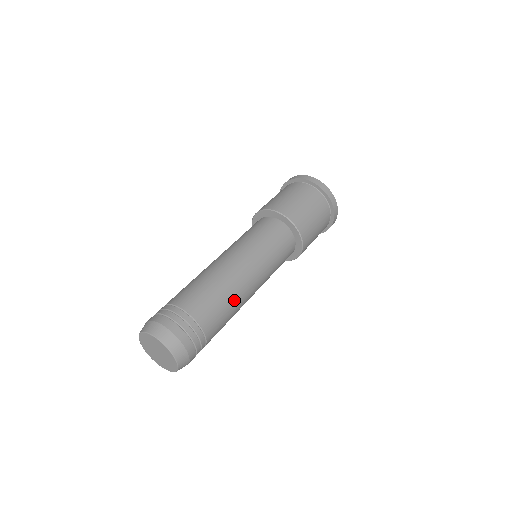
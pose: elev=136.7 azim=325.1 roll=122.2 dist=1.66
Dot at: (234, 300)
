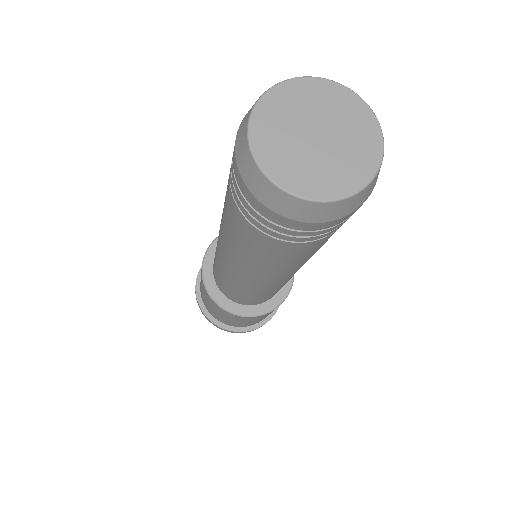
Dot at: occluded
